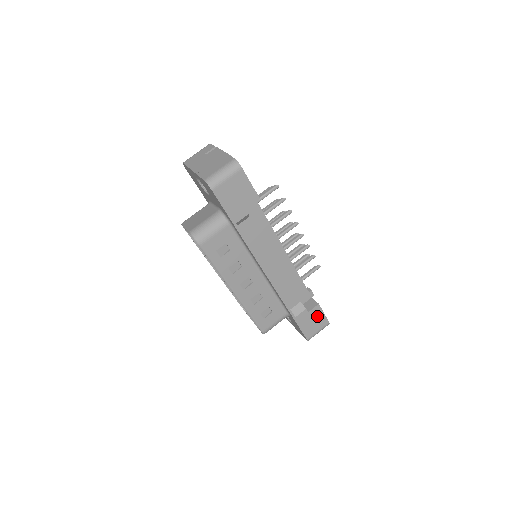
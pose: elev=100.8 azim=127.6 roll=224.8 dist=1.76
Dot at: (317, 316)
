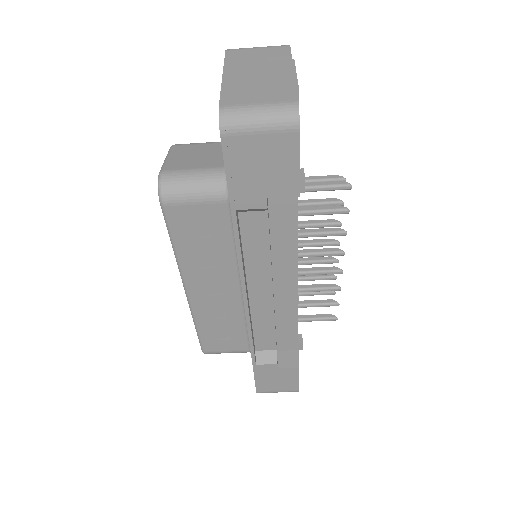
Dot at: (287, 377)
